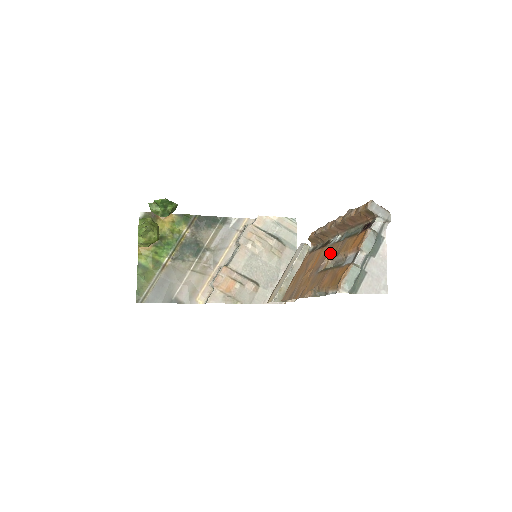
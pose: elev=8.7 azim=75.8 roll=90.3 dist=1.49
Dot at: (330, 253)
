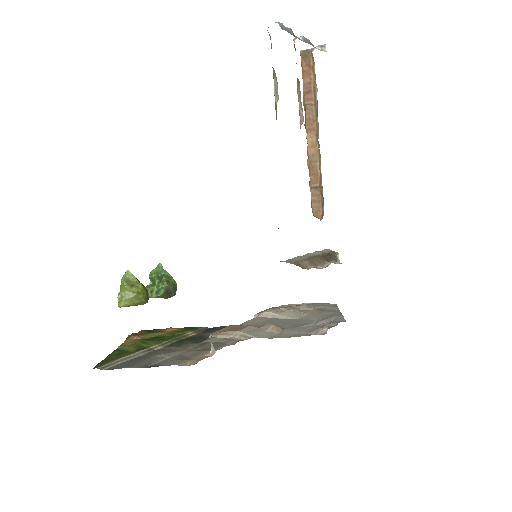
Dot at: occluded
